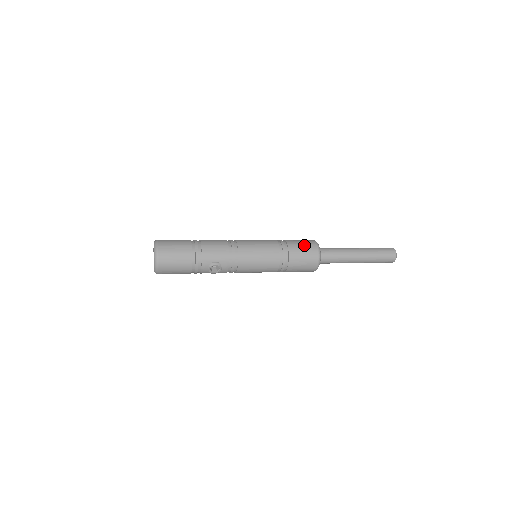
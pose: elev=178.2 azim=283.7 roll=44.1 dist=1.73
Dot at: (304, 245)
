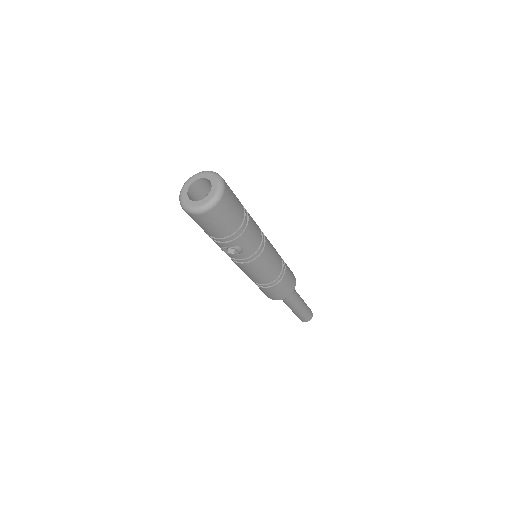
Dot at: (292, 278)
